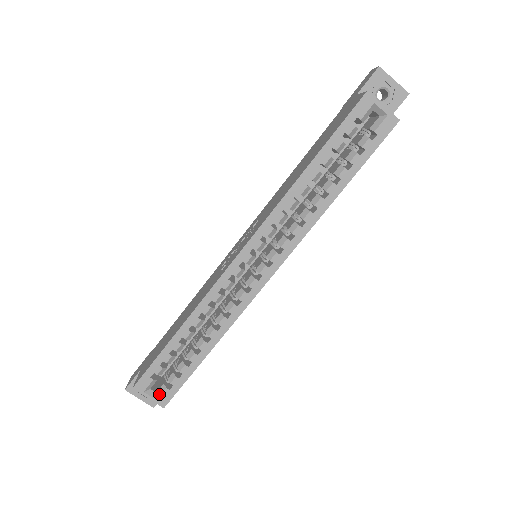
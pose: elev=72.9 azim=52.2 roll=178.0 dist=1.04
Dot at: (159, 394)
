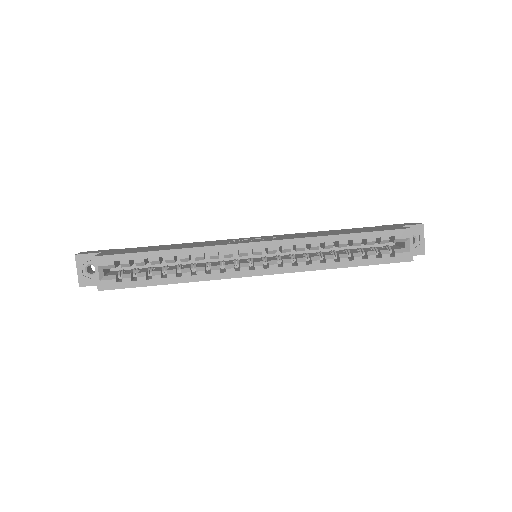
Dot at: (106, 278)
